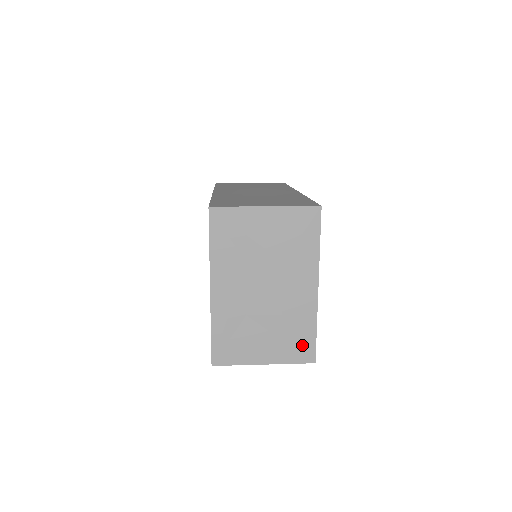
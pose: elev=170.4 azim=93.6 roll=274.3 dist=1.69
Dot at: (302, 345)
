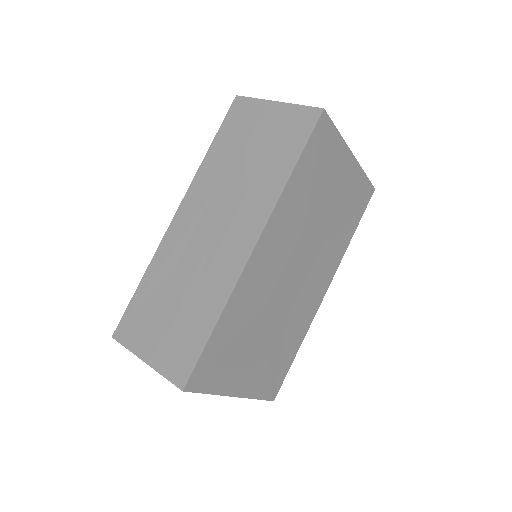
Dot at: occluded
